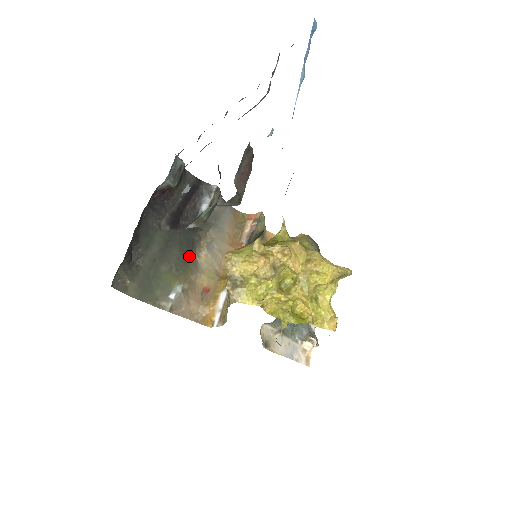
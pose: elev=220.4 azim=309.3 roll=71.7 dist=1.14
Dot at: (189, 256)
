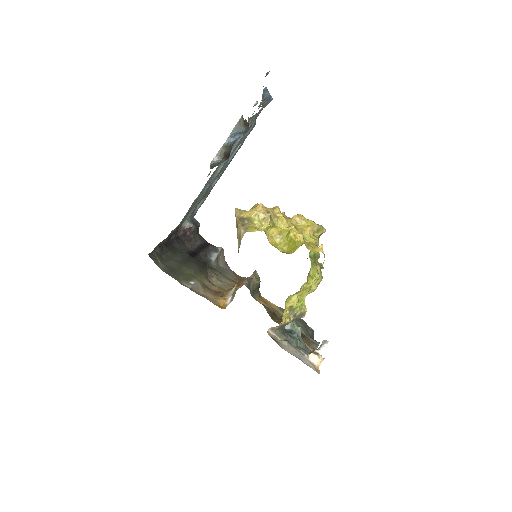
Dot at: (204, 272)
